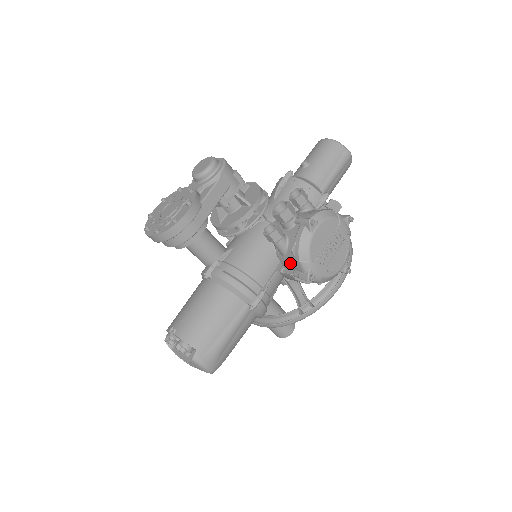
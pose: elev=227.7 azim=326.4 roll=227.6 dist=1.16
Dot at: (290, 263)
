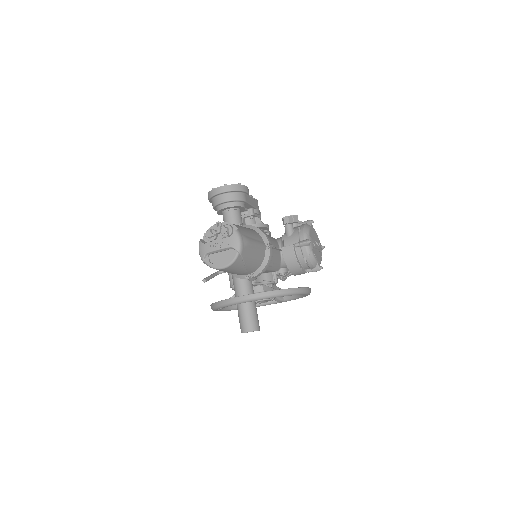
Dot at: (294, 239)
